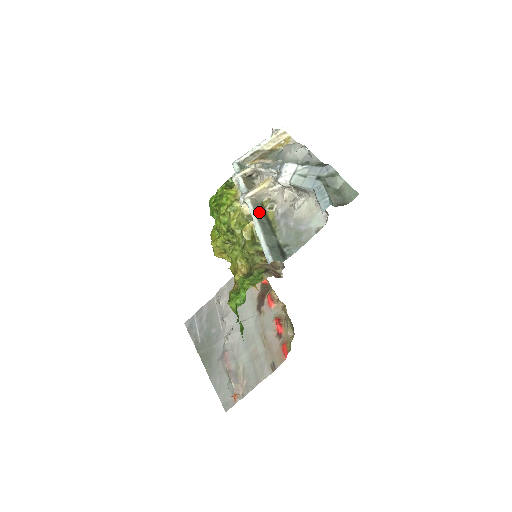
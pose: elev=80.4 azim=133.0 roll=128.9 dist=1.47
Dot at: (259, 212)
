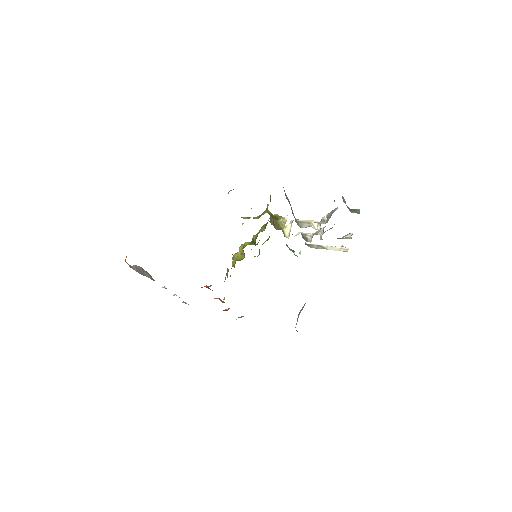
Dot at: occluded
